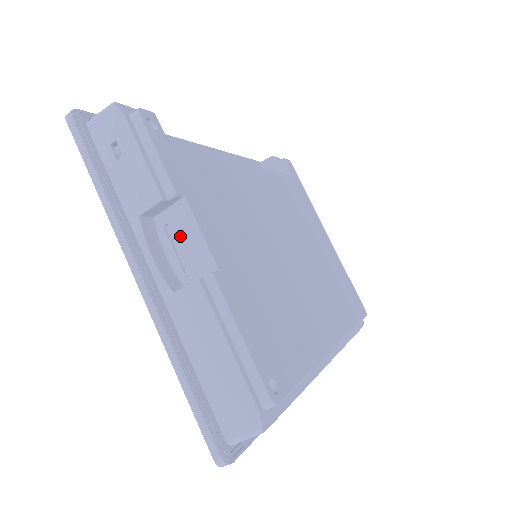
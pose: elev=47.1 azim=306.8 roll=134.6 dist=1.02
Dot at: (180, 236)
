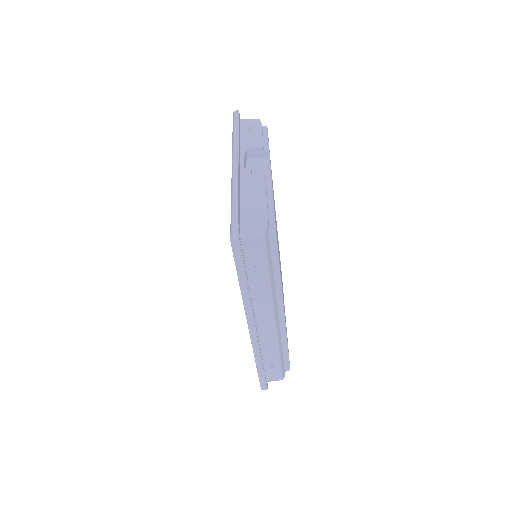
Dot at: (258, 168)
